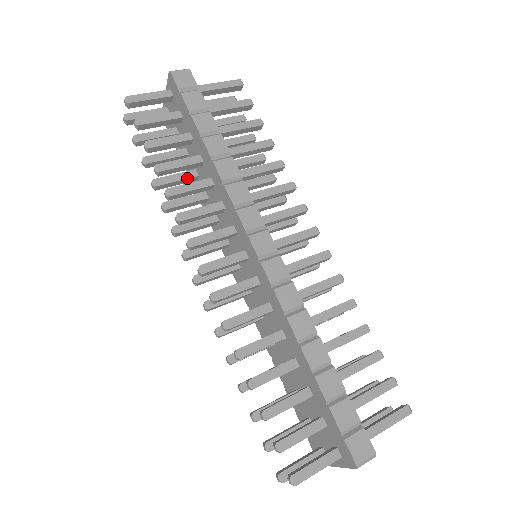
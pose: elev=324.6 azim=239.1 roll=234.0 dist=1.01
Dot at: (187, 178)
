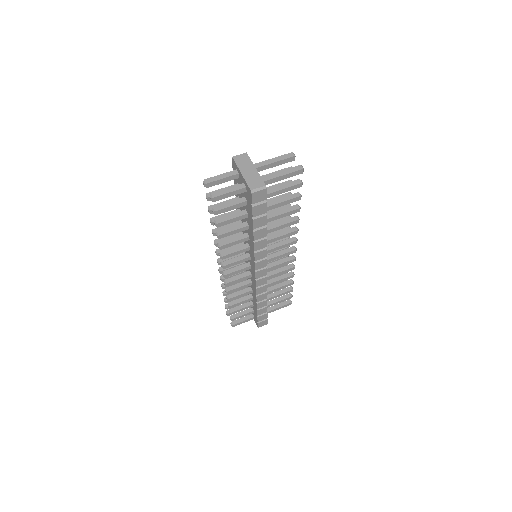
Dot at: occluded
